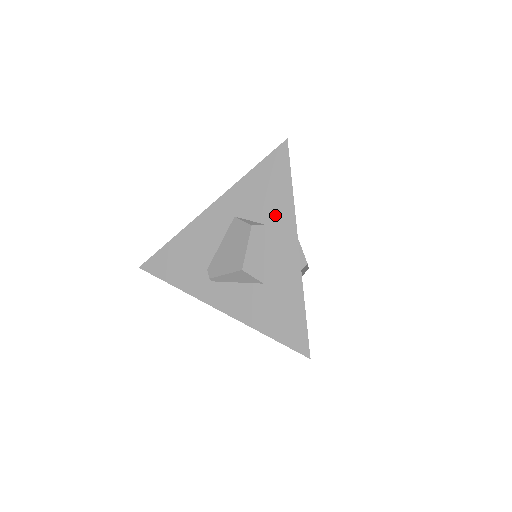
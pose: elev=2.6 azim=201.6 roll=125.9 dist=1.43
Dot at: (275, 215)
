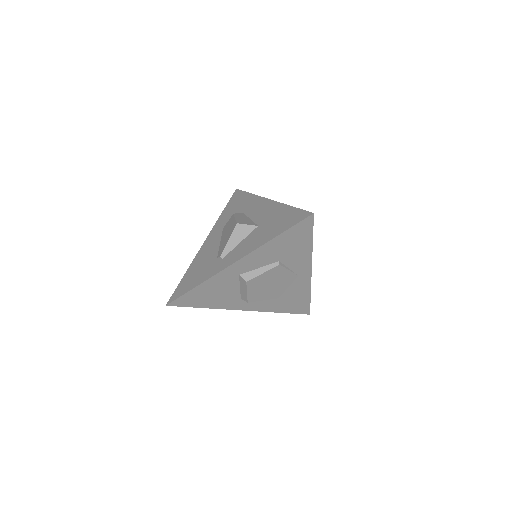
Dot at: (247, 206)
